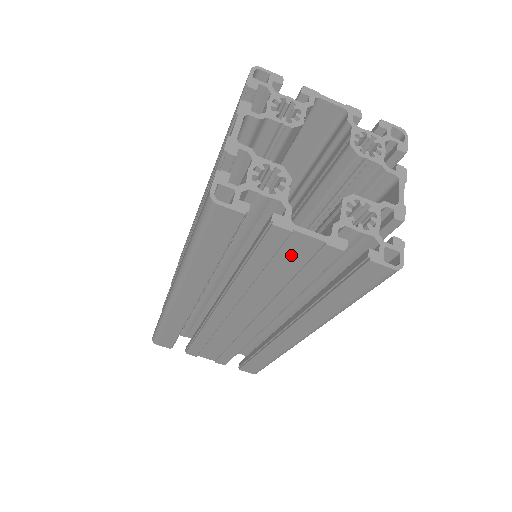
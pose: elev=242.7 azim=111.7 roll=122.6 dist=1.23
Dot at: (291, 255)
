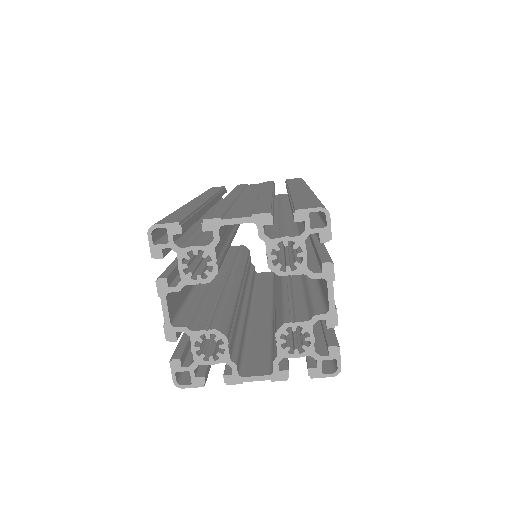
Dot at: occluded
